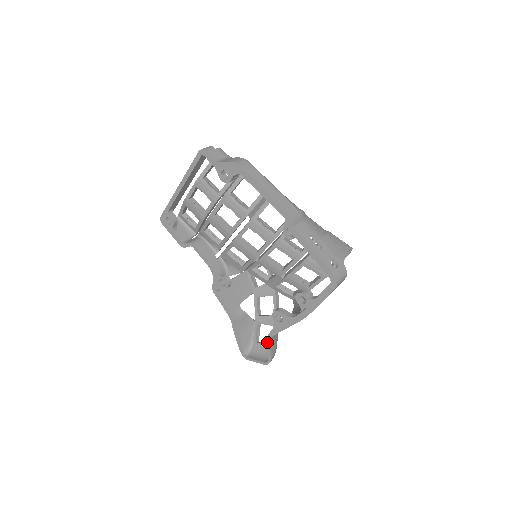
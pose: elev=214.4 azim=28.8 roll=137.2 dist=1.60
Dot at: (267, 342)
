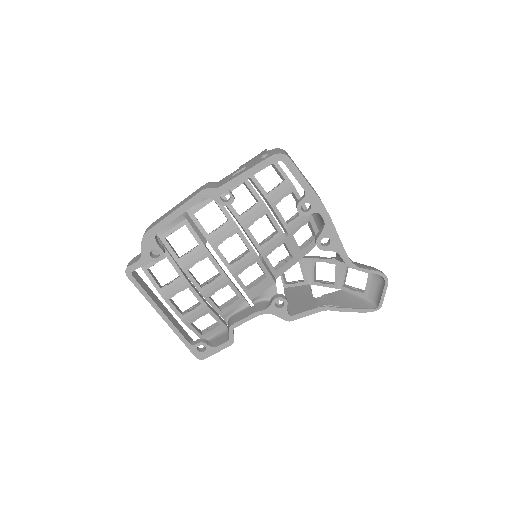
Dot at: (357, 269)
